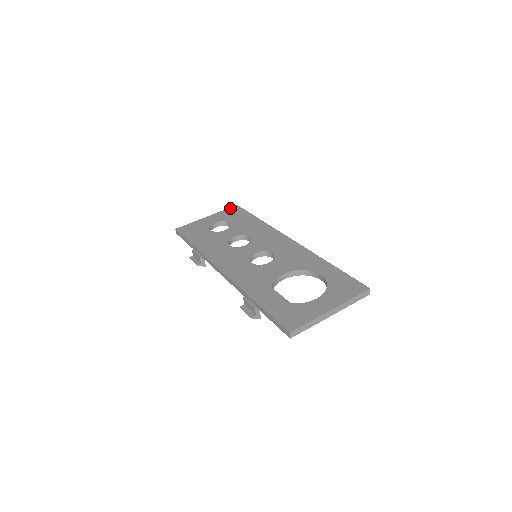
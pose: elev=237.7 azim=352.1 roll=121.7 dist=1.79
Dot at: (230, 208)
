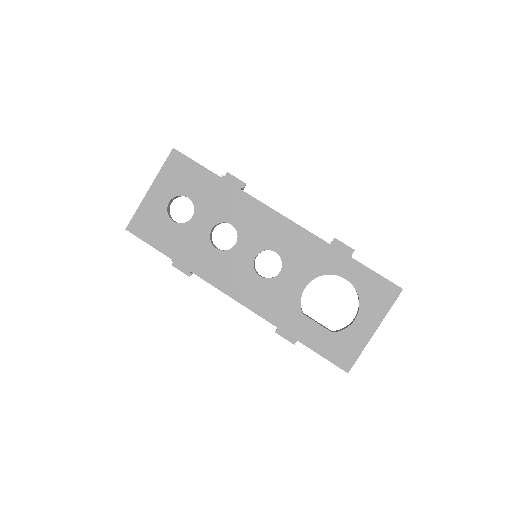
Dot at: (168, 160)
